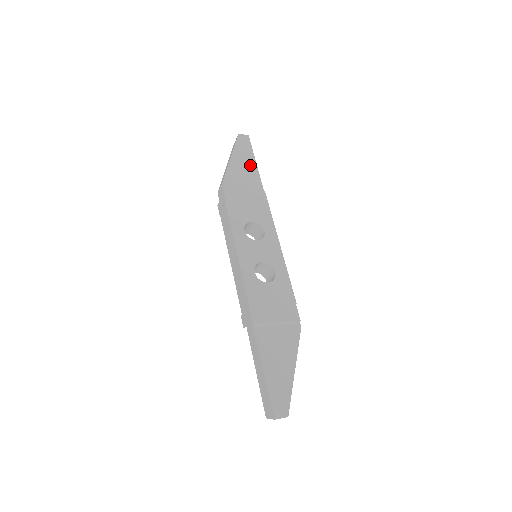
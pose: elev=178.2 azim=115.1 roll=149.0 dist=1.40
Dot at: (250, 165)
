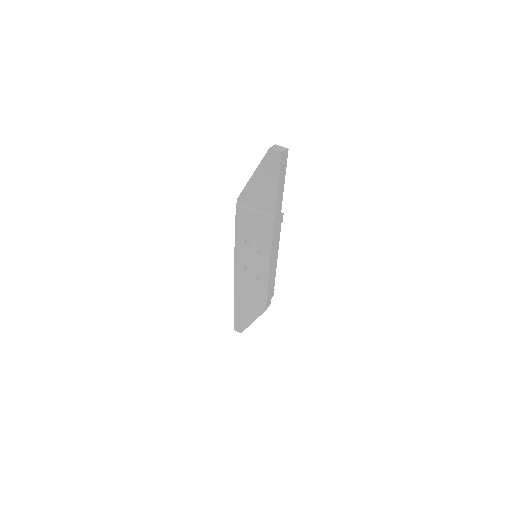
Dot at: (270, 188)
